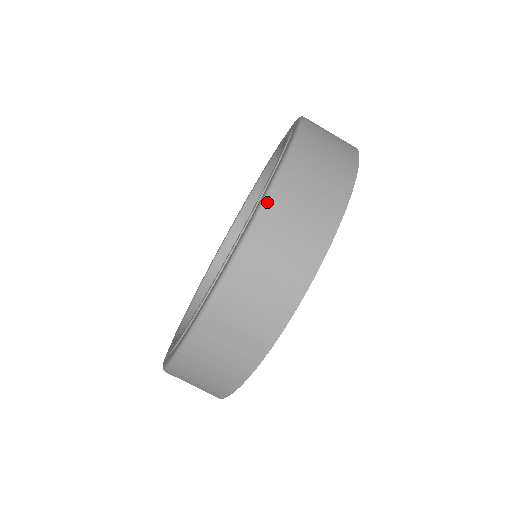
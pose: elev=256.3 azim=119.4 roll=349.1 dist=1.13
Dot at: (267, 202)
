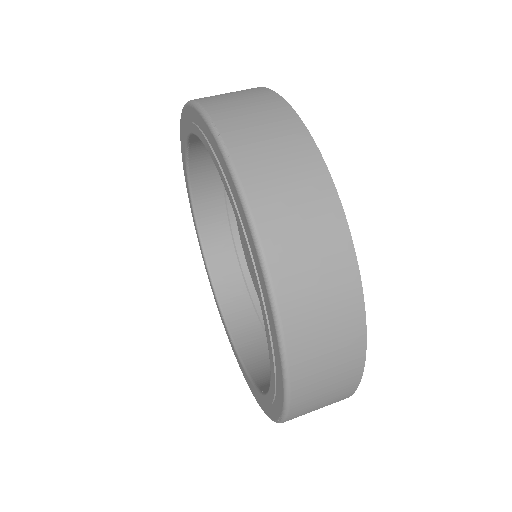
Dot at: occluded
